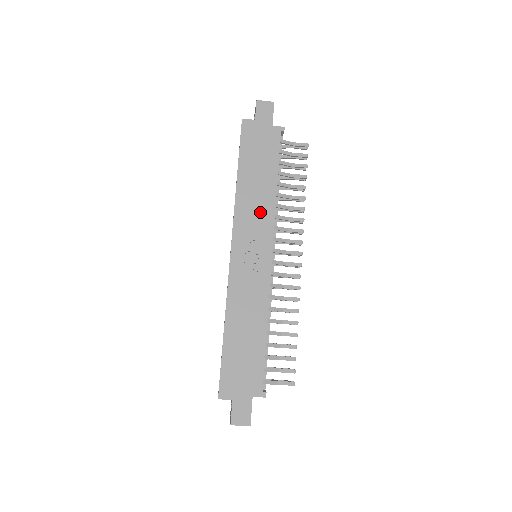
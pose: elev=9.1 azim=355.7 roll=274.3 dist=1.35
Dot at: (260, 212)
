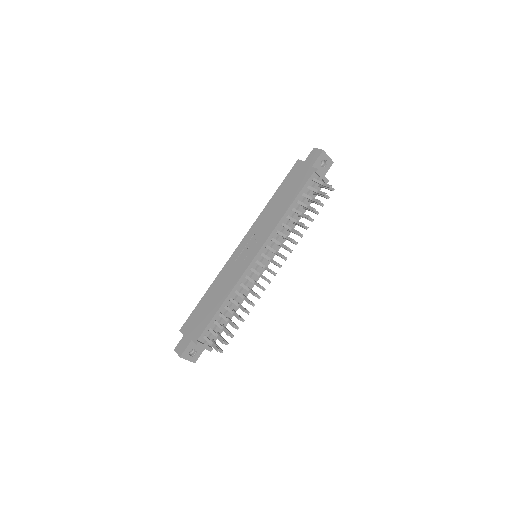
Dot at: (268, 224)
